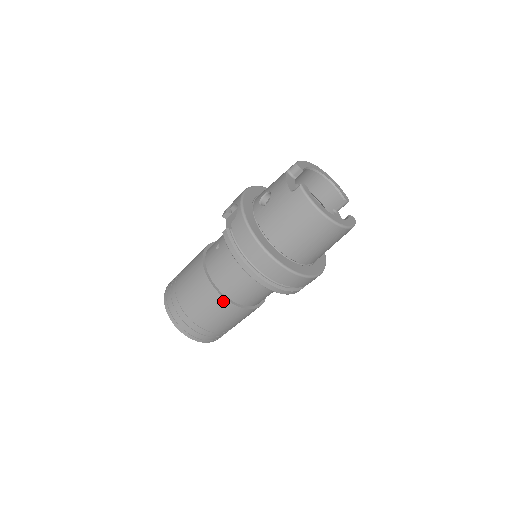
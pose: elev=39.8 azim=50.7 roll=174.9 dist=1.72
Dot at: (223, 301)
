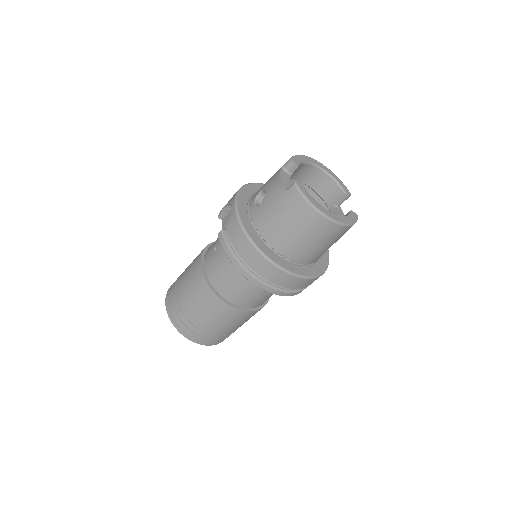
Dot at: (223, 304)
